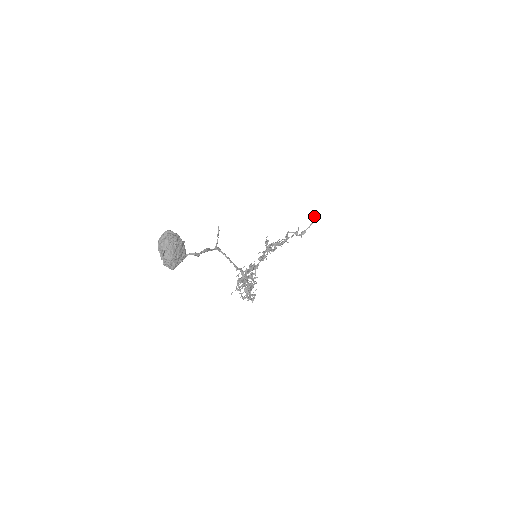
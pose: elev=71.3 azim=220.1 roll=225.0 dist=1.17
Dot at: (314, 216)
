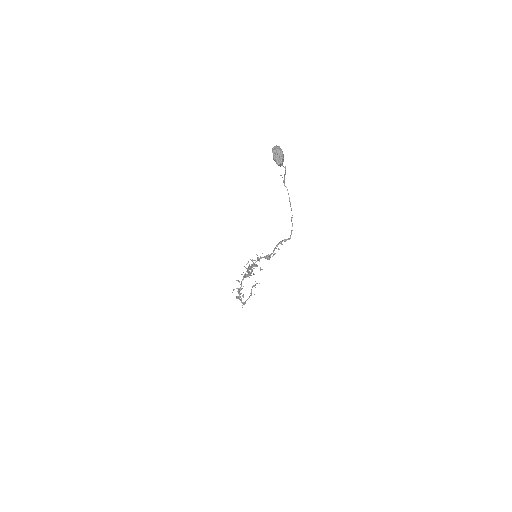
Dot at: (251, 291)
